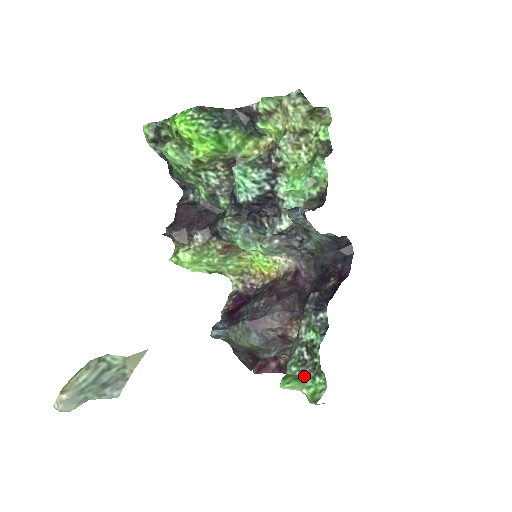
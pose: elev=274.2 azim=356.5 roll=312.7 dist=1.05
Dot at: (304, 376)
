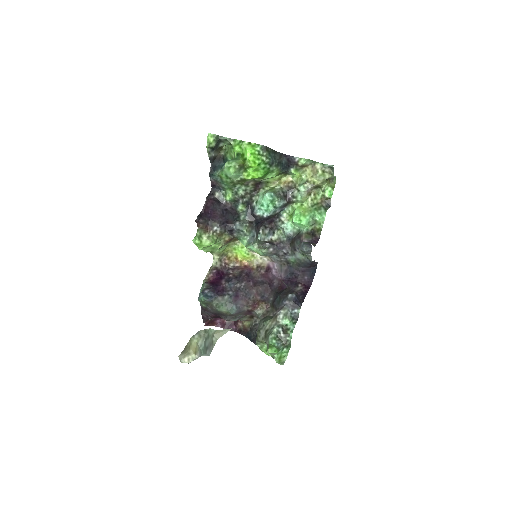
Dot at: (279, 347)
